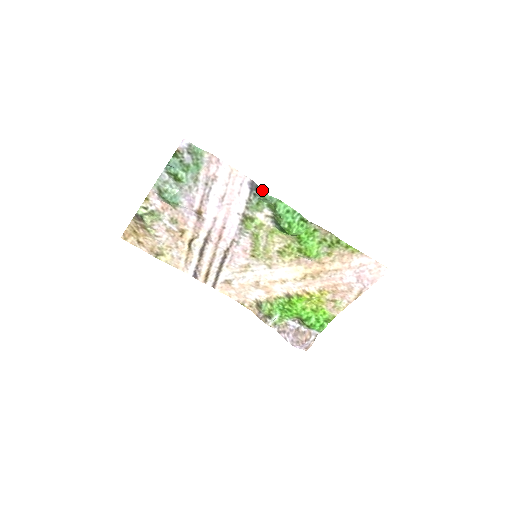
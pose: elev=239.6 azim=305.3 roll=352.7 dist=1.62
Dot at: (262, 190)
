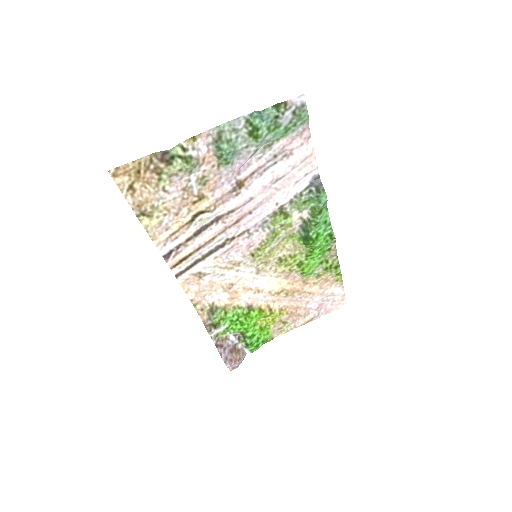
Dot at: occluded
